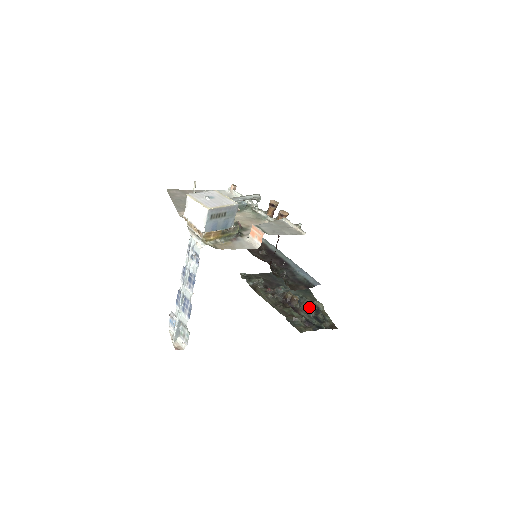
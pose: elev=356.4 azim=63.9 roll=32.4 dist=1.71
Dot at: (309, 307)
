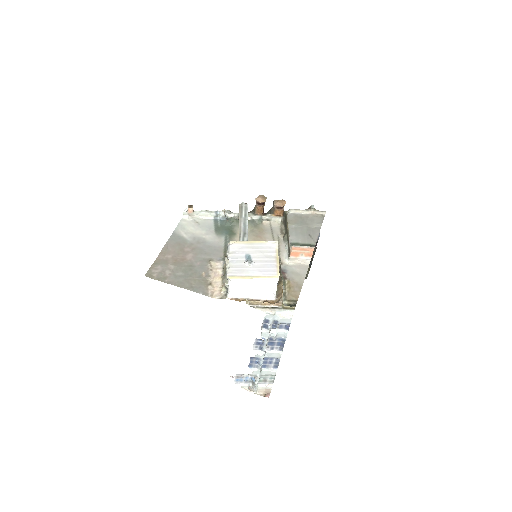
Dot at: occluded
